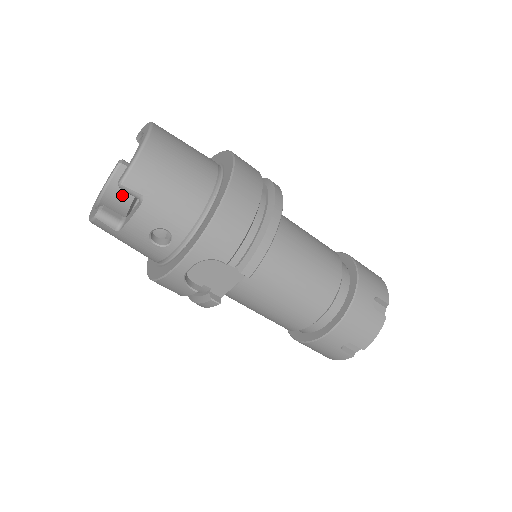
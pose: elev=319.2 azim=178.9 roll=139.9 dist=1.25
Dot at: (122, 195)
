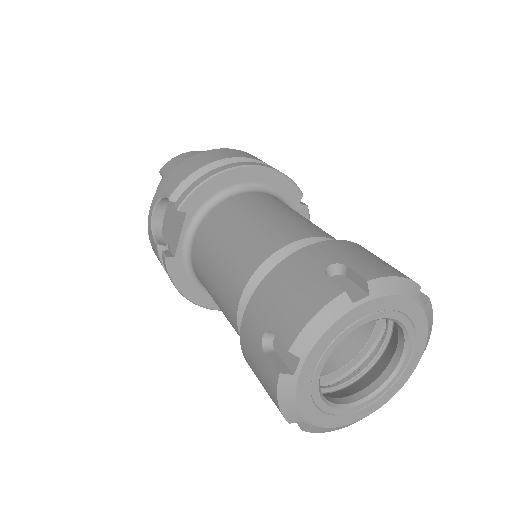
Dot at: occluded
